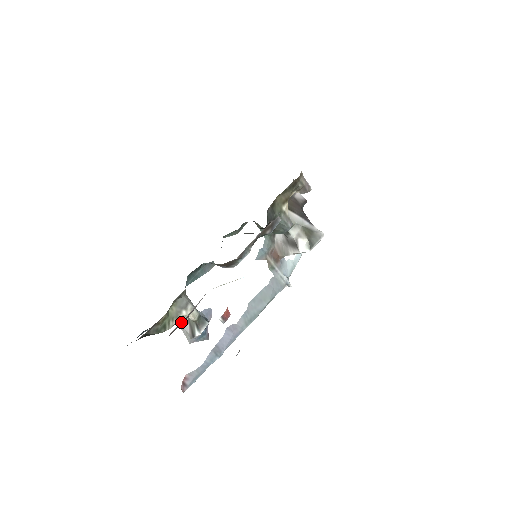
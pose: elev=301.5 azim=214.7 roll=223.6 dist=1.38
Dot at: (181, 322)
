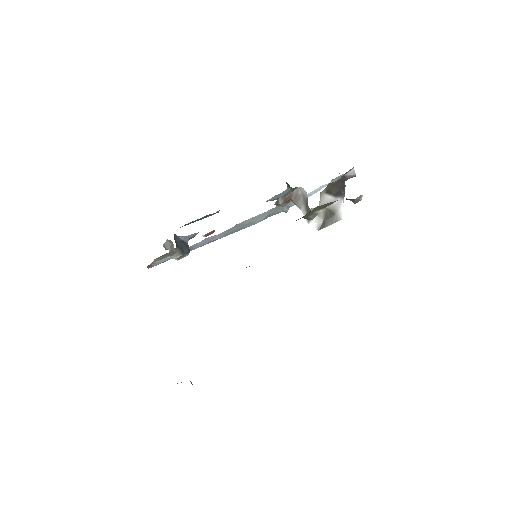
Dot at: occluded
